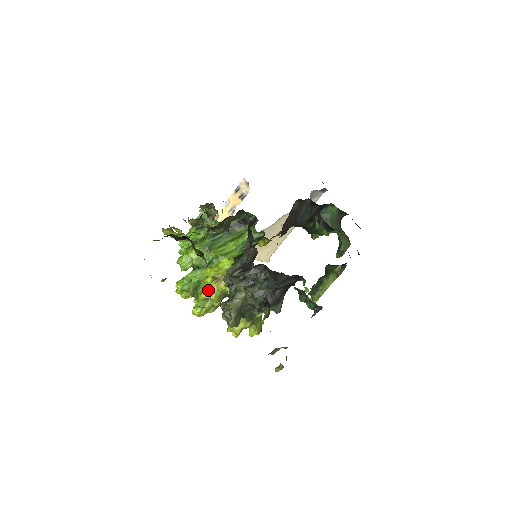
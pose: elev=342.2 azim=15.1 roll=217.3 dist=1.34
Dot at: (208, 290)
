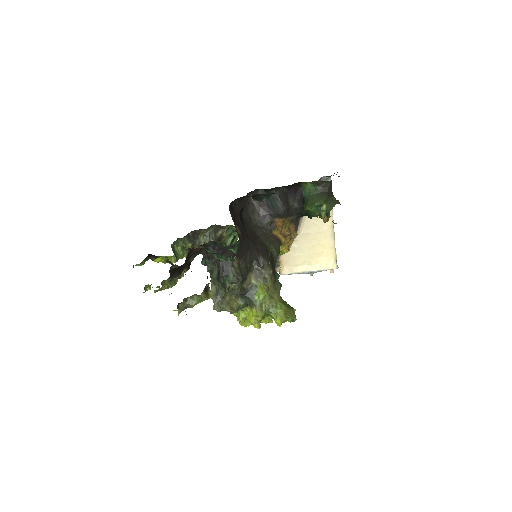
Dot at: occluded
